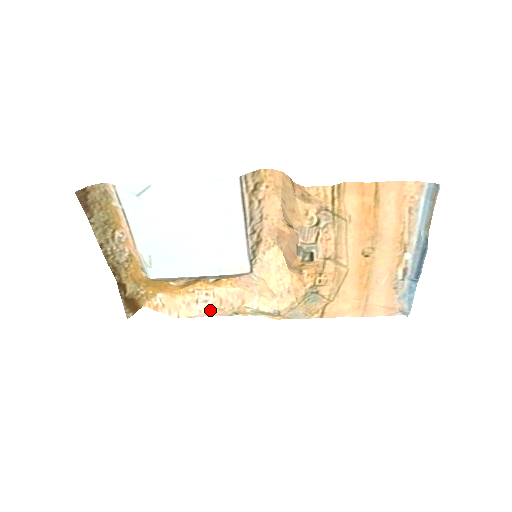
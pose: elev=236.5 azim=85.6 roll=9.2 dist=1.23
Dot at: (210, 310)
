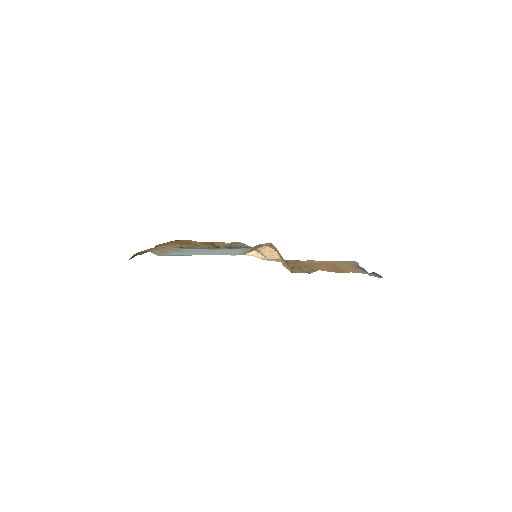
Dot at: occluded
